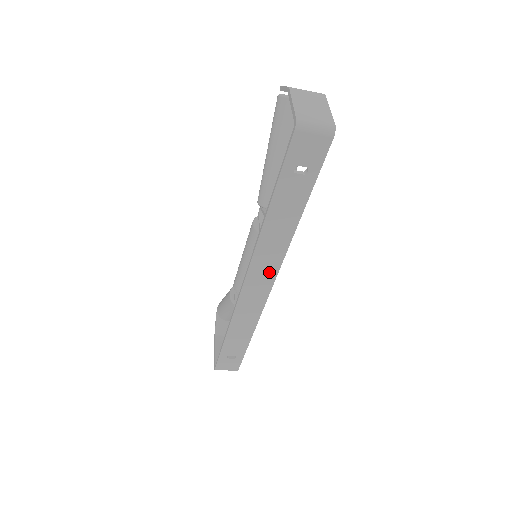
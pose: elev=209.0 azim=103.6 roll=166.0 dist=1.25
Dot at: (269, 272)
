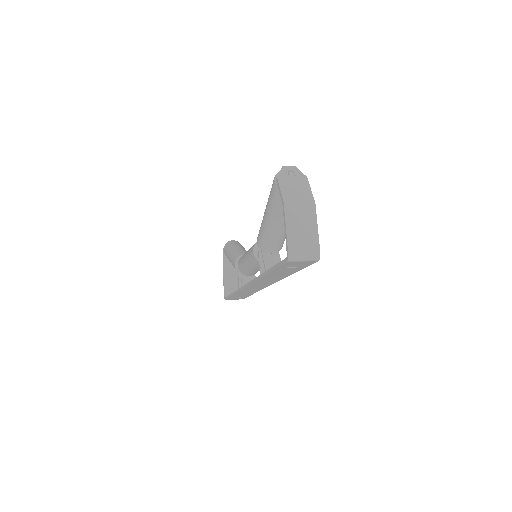
Dot at: (267, 284)
